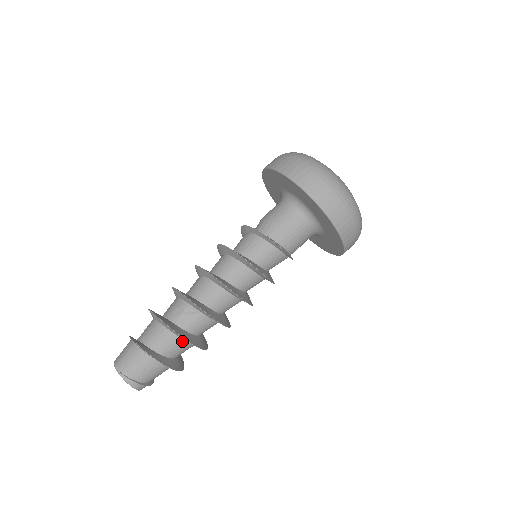
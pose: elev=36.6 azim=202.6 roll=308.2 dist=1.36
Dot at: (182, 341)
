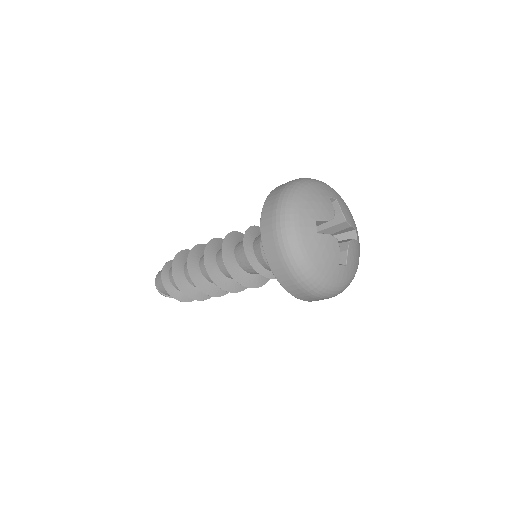
Dot at: occluded
